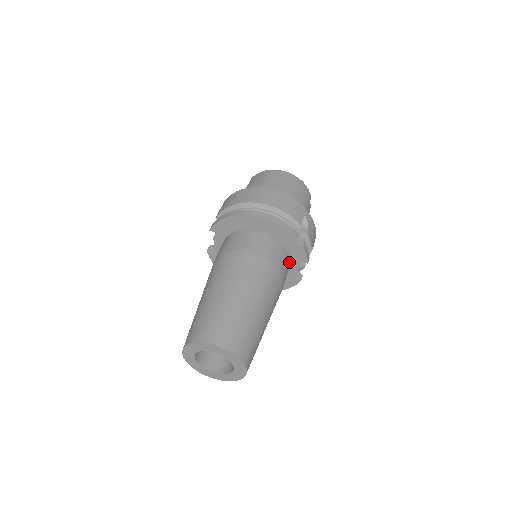
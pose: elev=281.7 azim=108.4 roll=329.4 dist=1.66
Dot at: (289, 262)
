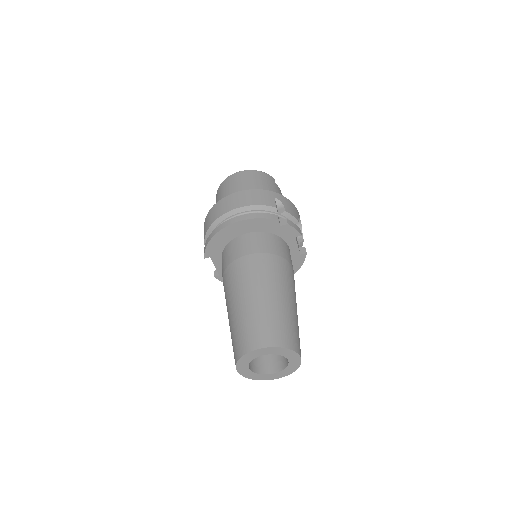
Dot at: (285, 244)
